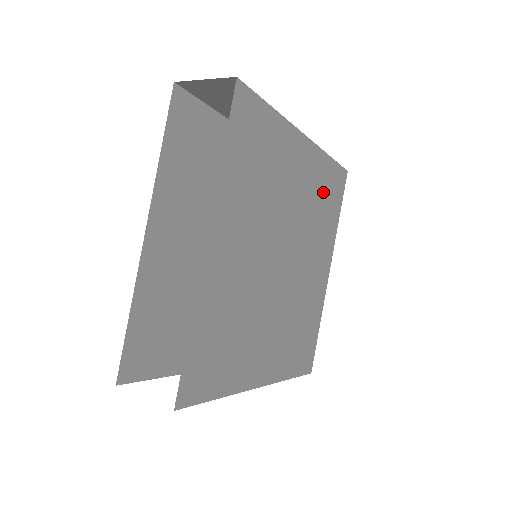
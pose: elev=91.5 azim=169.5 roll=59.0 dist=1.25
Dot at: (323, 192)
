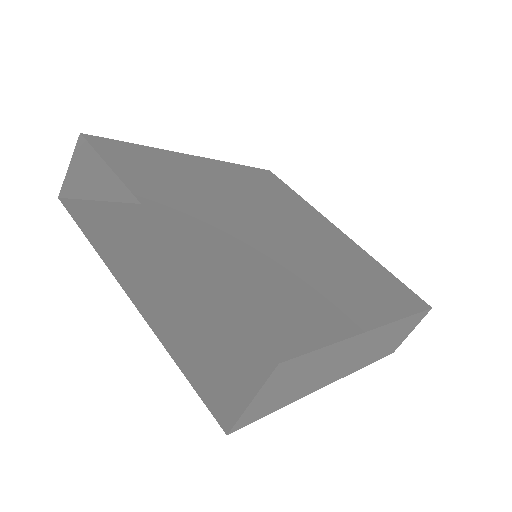
Dot at: (260, 184)
